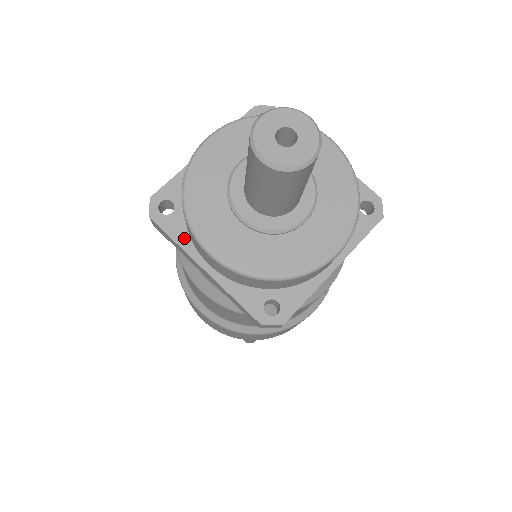
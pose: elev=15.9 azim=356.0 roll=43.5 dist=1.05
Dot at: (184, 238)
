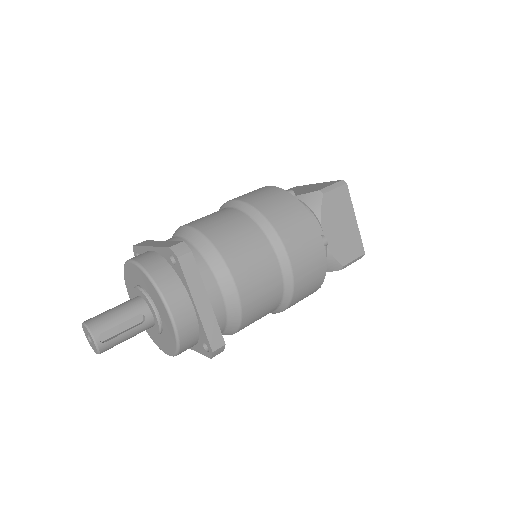
Dot at: occluded
